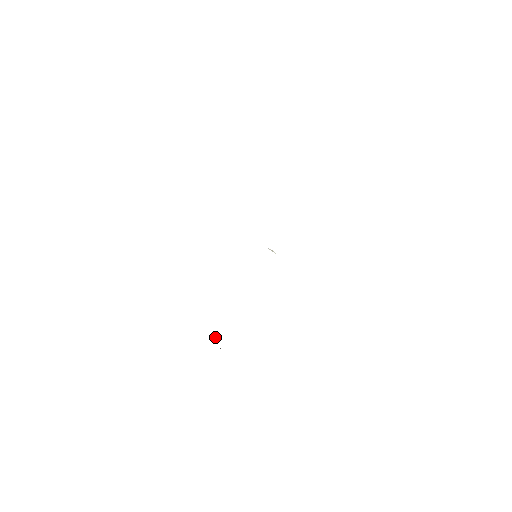
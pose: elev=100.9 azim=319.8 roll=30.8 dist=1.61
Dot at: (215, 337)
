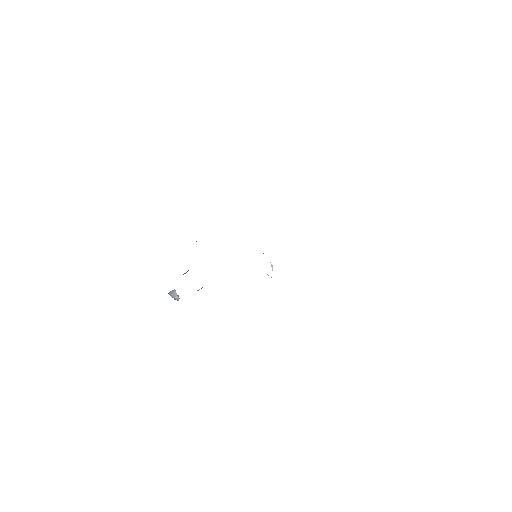
Dot at: (178, 297)
